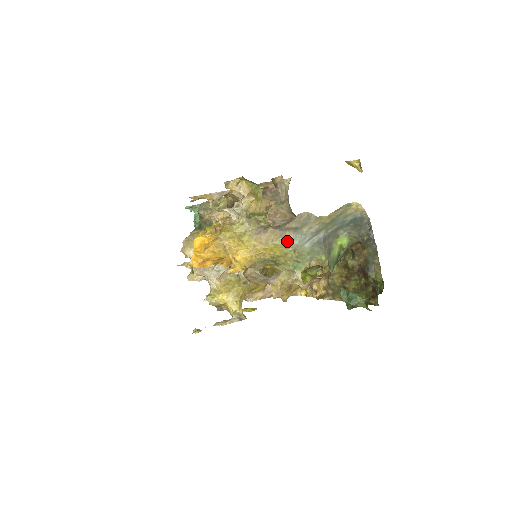
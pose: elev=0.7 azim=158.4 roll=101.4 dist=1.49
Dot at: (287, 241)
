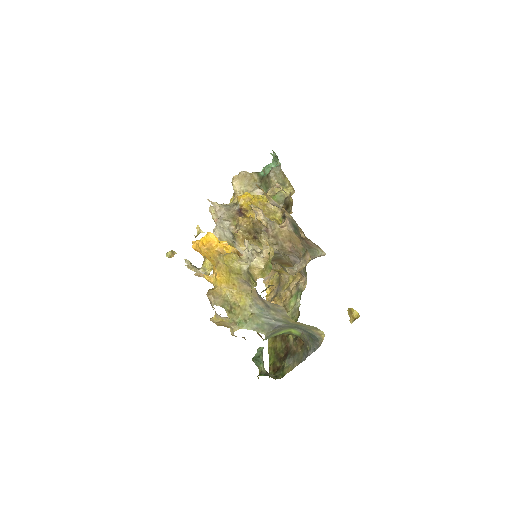
Dot at: (255, 304)
